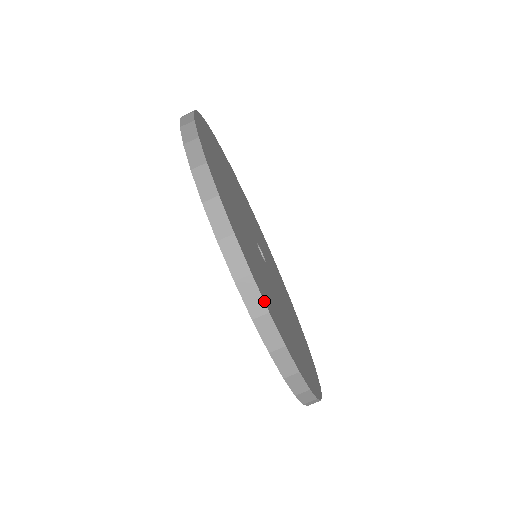
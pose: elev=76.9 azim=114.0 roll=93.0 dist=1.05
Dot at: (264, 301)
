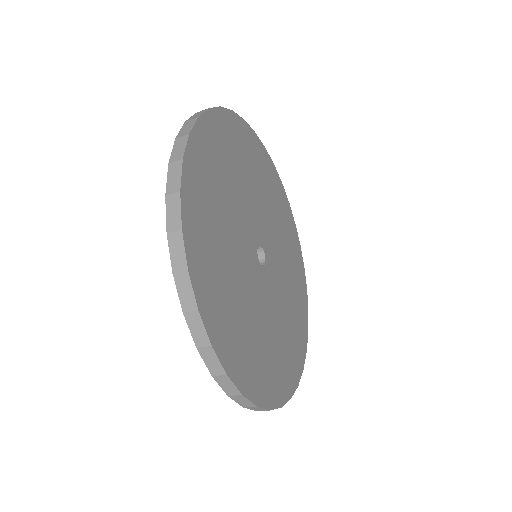
Dot at: (266, 409)
